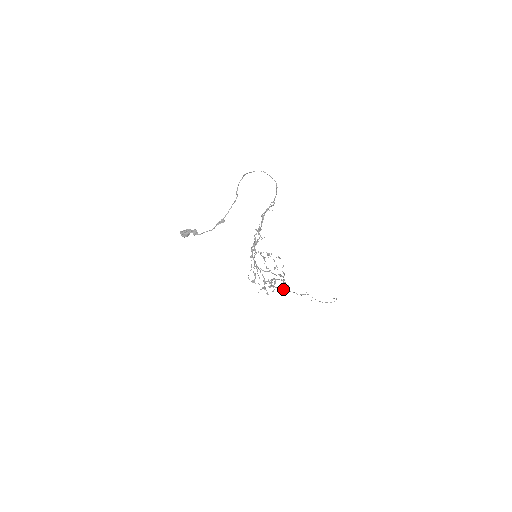
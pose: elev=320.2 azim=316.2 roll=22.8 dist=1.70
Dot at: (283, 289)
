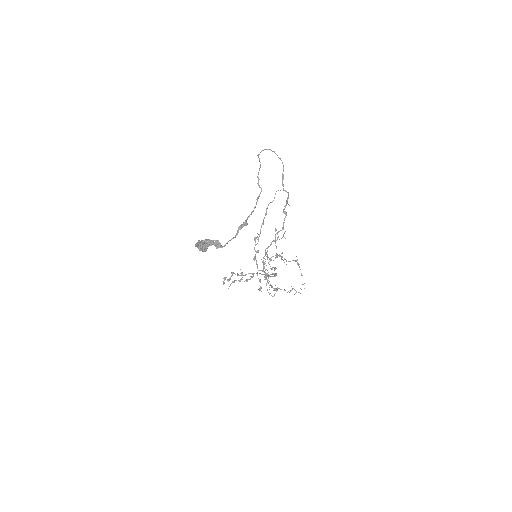
Dot at: (275, 288)
